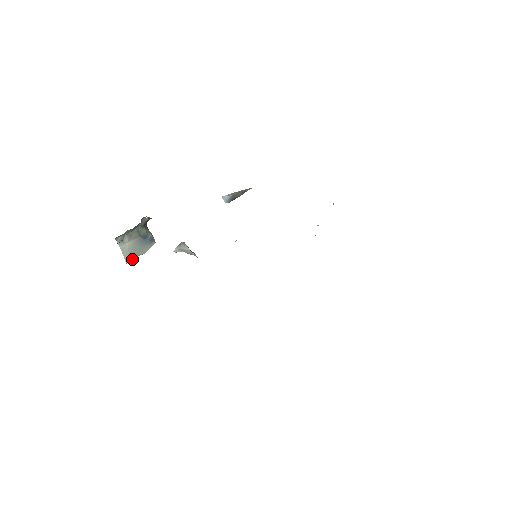
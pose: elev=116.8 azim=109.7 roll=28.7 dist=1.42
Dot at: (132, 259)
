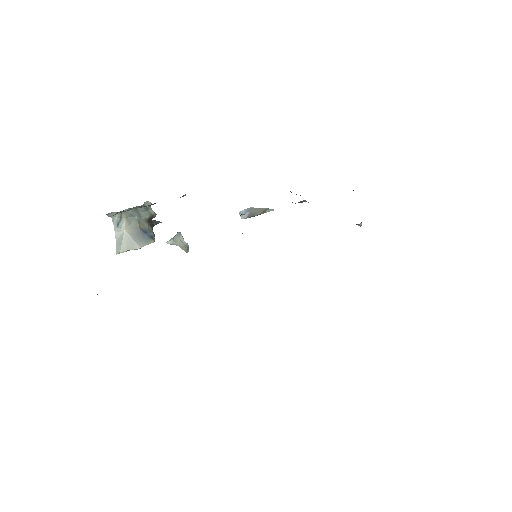
Dot at: occluded
